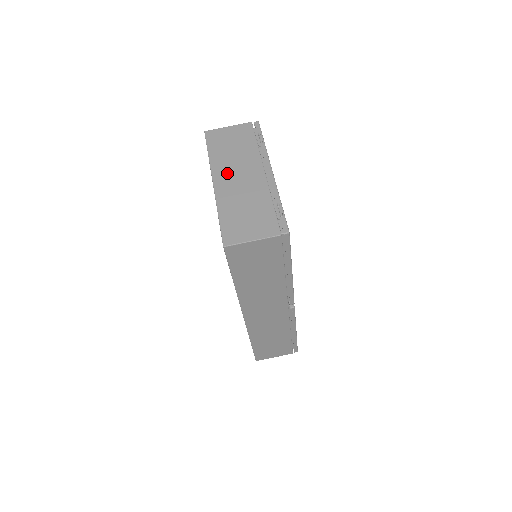
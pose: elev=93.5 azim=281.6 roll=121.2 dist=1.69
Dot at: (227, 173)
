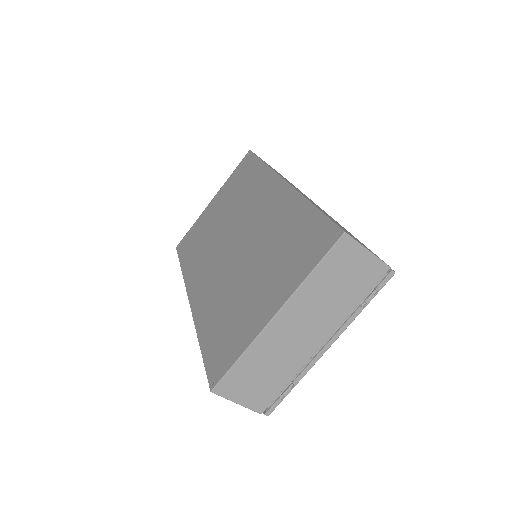
Dot at: (298, 316)
